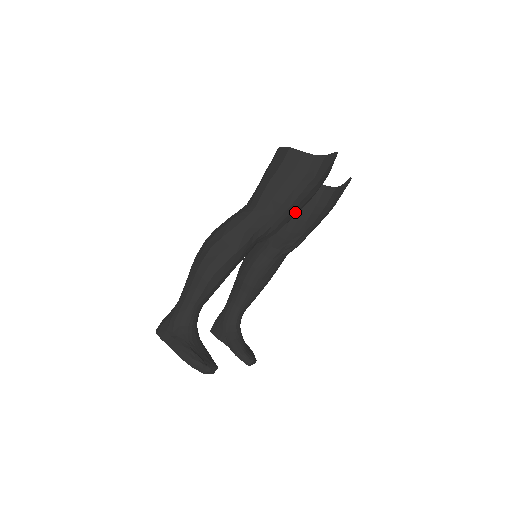
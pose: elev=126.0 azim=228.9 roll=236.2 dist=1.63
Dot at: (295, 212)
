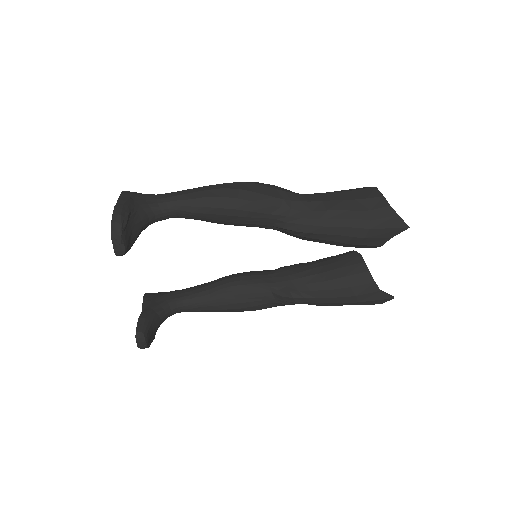
Dot at: (329, 233)
